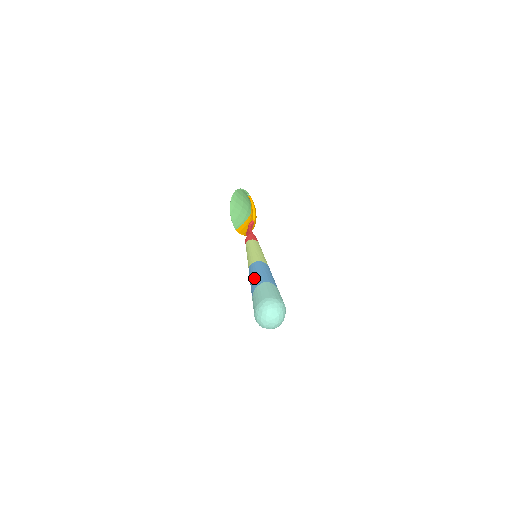
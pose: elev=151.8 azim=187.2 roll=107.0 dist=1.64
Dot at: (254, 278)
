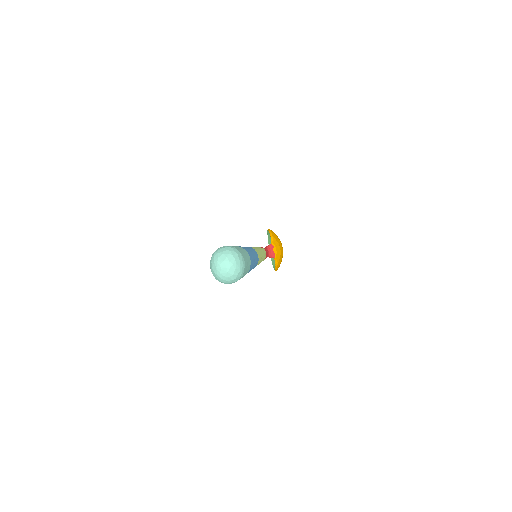
Dot at: occluded
